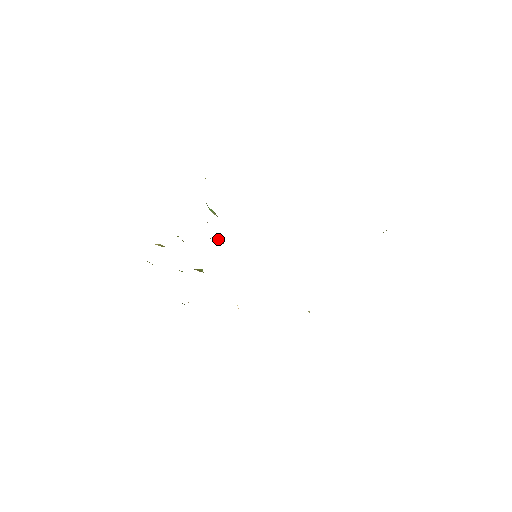
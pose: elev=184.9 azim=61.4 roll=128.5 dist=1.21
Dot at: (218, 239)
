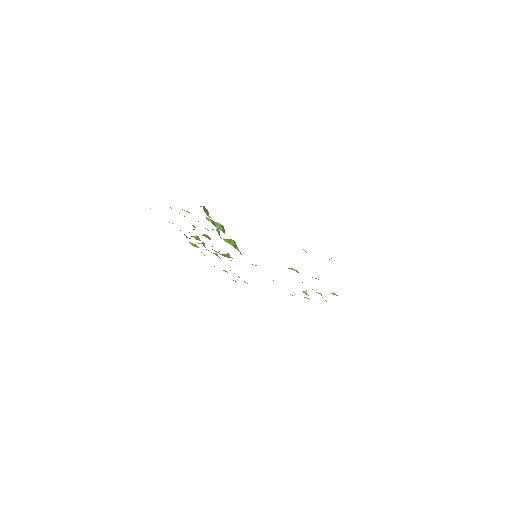
Dot at: (230, 239)
